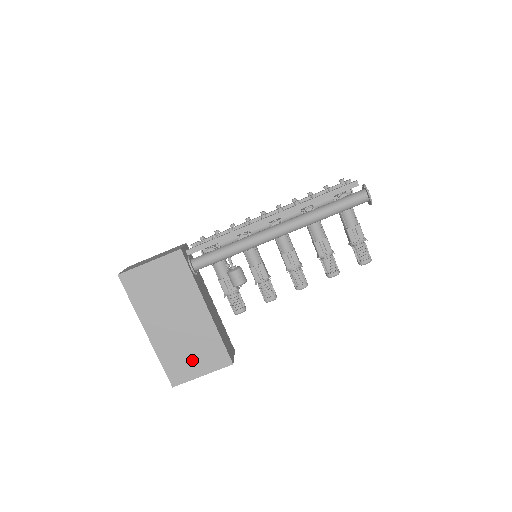
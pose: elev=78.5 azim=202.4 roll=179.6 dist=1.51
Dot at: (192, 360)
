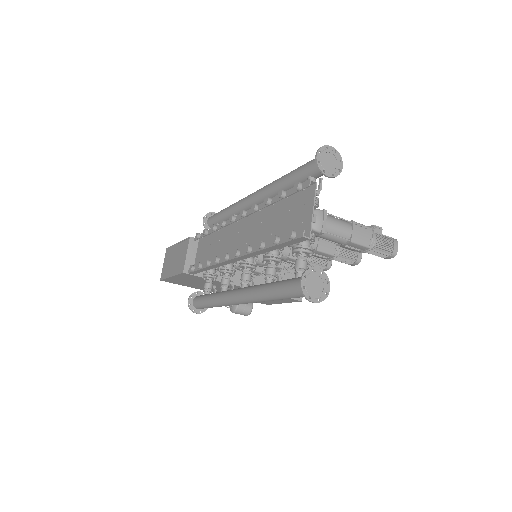
Dot at: occluded
